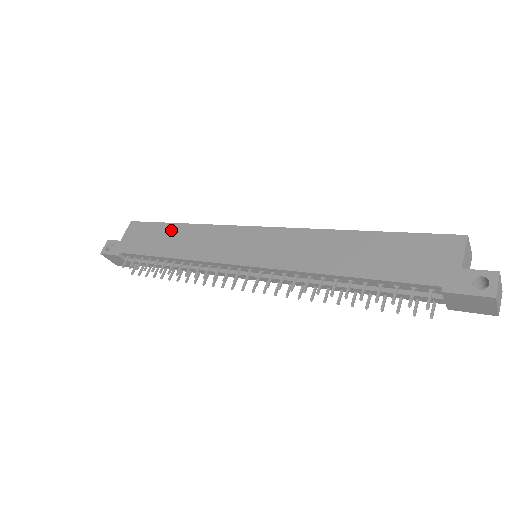
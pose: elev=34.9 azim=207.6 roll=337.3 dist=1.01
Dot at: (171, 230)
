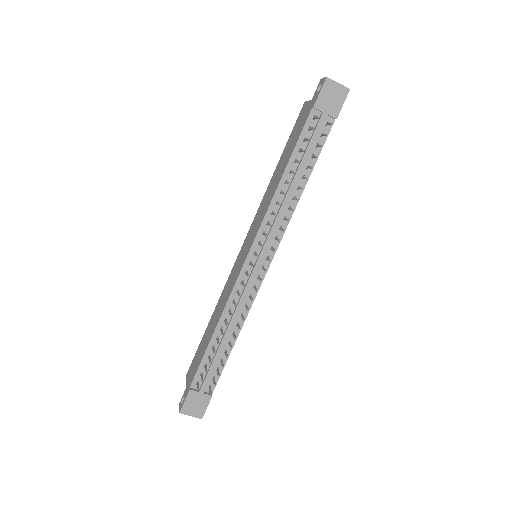
Dot at: (207, 329)
